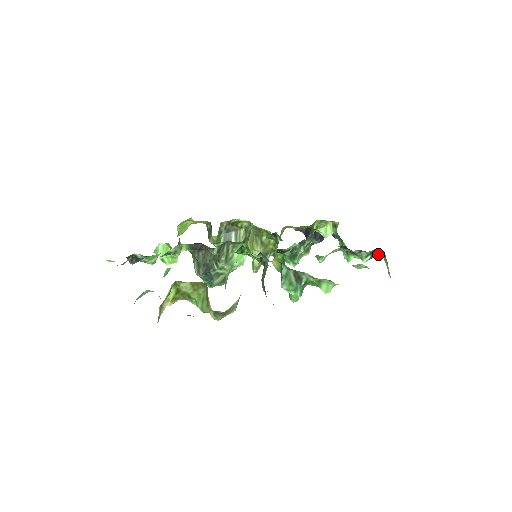
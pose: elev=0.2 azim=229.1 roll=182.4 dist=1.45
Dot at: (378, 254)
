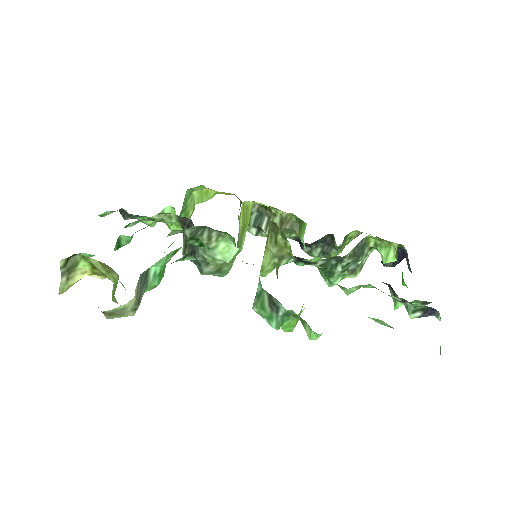
Dot at: (435, 315)
